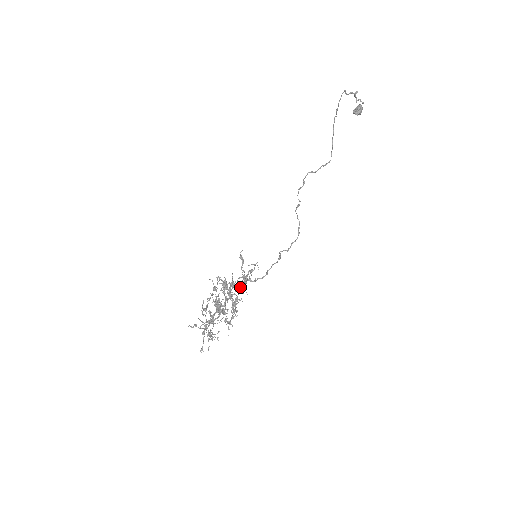
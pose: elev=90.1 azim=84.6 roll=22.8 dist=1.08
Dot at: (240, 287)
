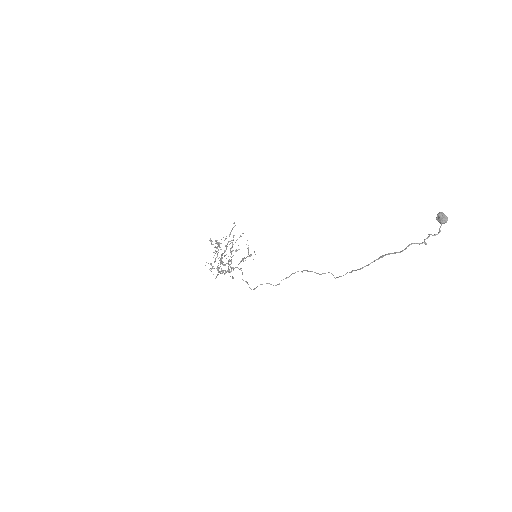
Dot at: occluded
